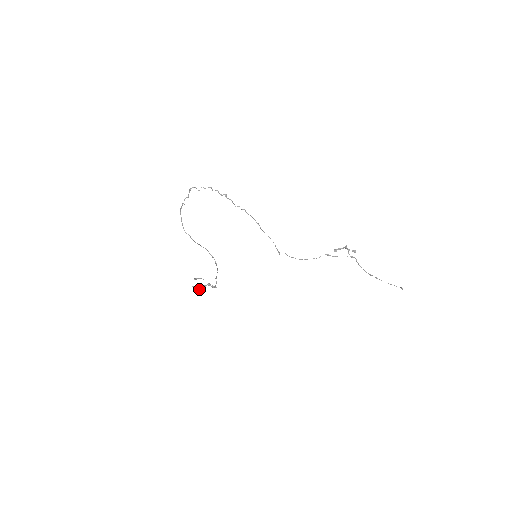
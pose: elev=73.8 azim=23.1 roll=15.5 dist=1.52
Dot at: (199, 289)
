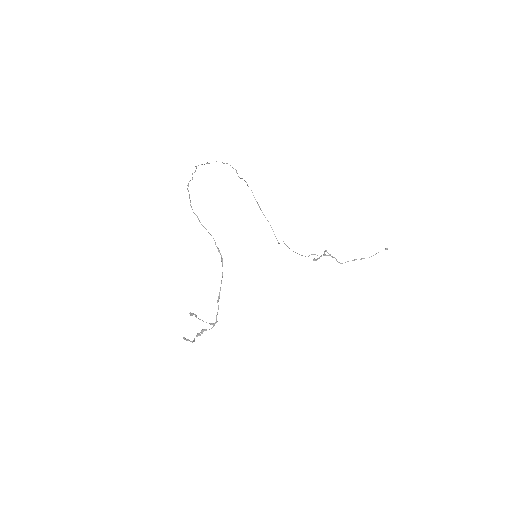
Dot at: (192, 341)
